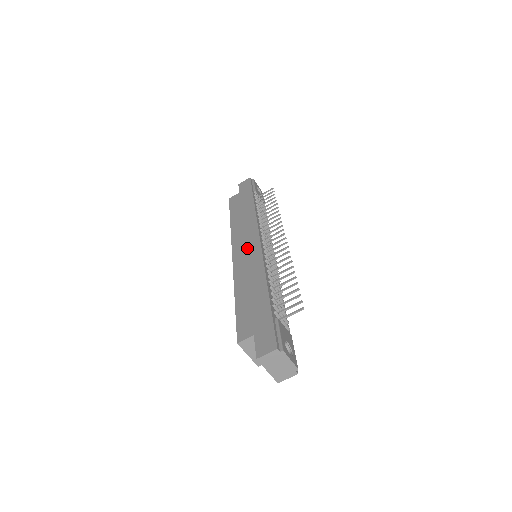
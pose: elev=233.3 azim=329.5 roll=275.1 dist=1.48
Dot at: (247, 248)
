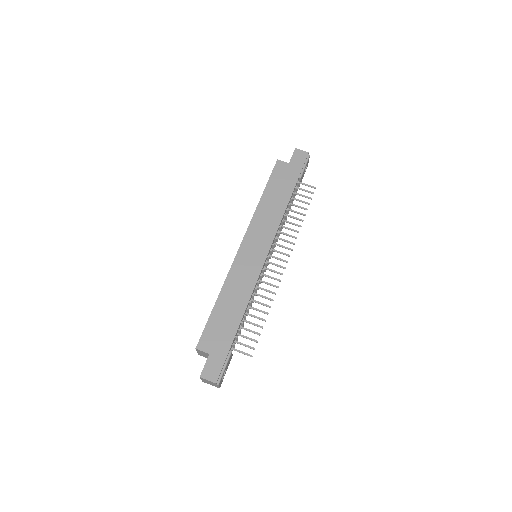
Dot at: (254, 253)
